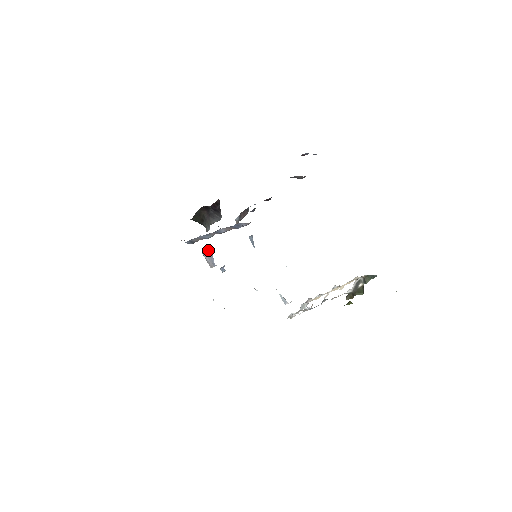
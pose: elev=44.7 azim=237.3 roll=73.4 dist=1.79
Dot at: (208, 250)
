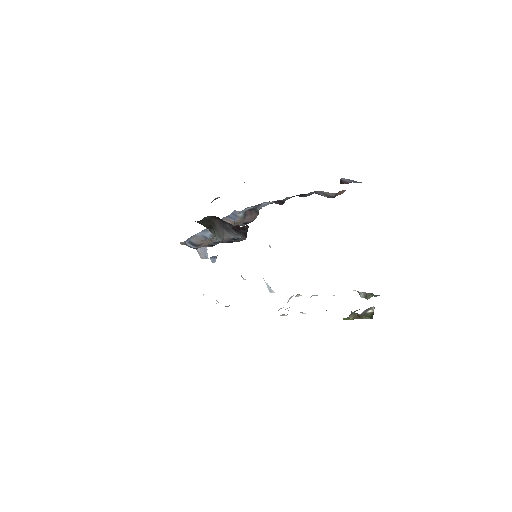
Dot at: occluded
